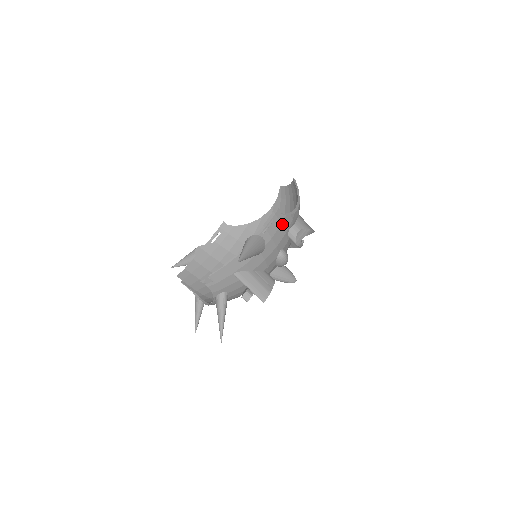
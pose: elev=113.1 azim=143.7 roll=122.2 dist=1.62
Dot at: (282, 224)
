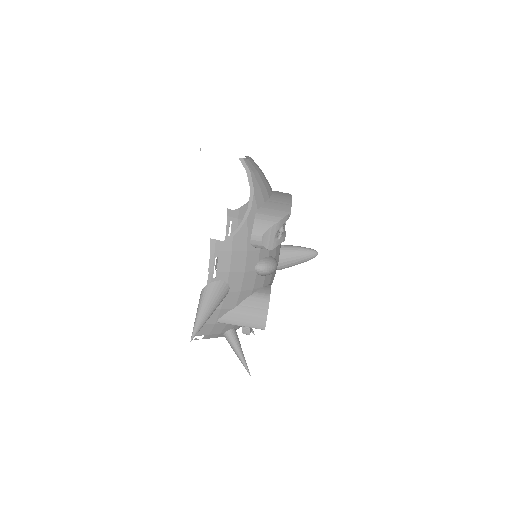
Dot at: (233, 249)
